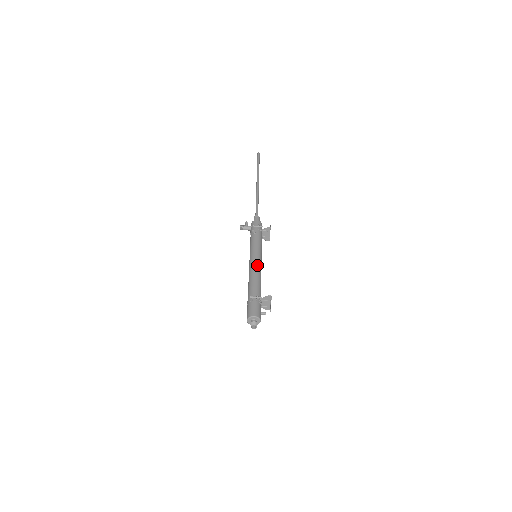
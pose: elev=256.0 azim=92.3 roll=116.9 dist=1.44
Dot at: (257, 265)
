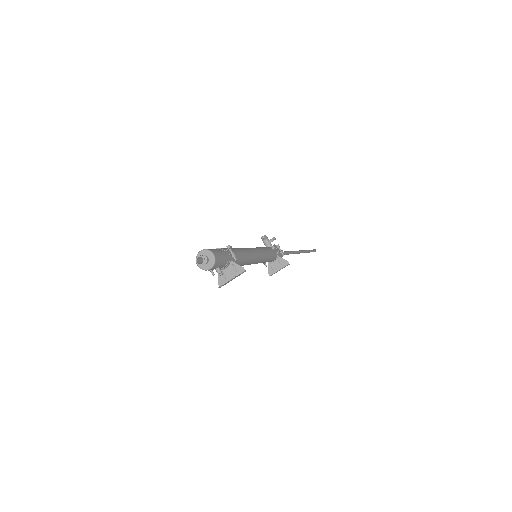
Dot at: (254, 254)
